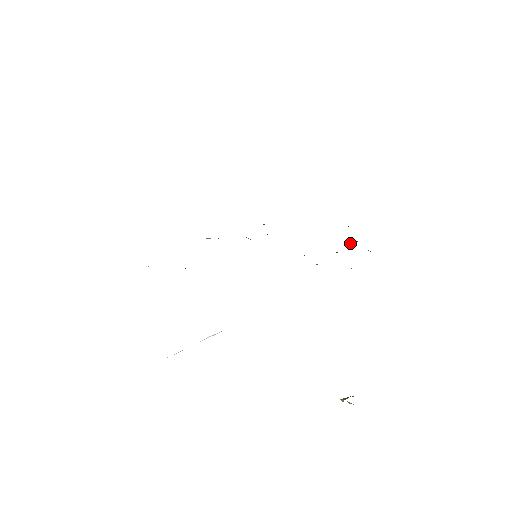
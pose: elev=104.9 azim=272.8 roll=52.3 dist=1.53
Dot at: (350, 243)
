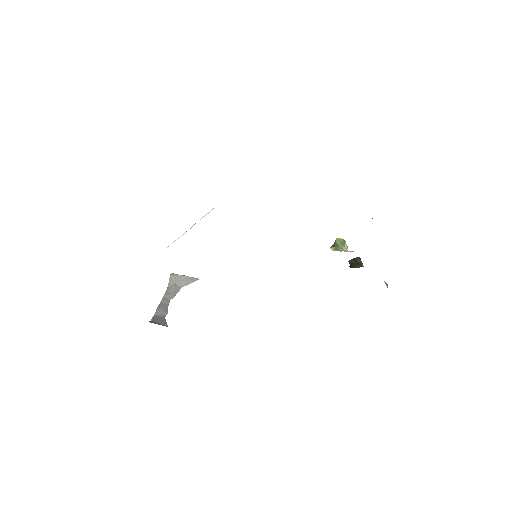
Dot at: occluded
